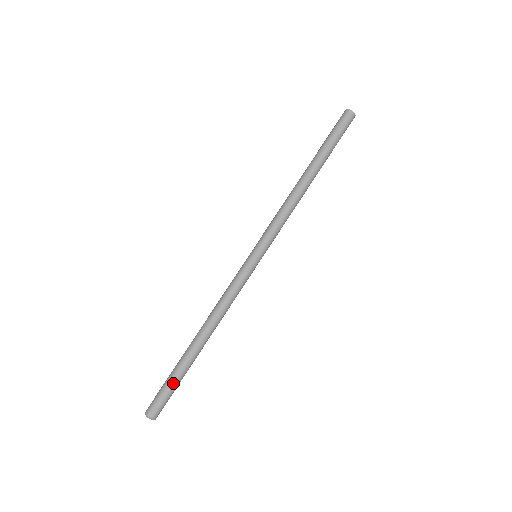
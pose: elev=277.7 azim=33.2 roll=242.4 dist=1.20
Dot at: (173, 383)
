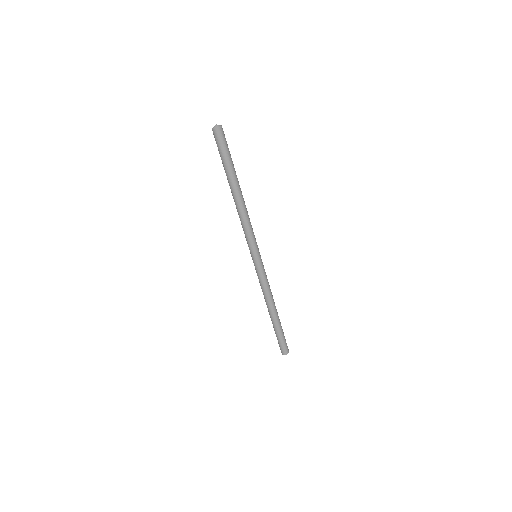
Dot at: (283, 336)
